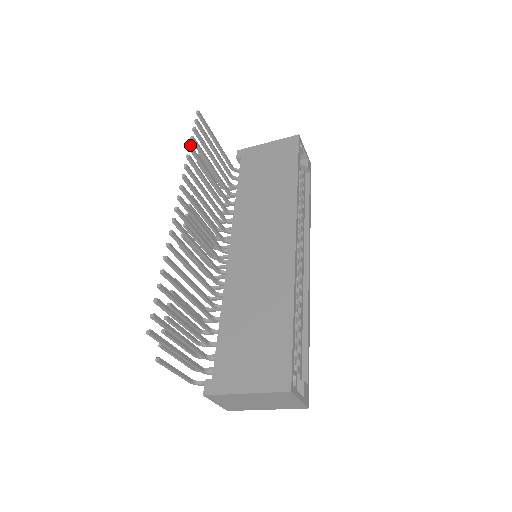
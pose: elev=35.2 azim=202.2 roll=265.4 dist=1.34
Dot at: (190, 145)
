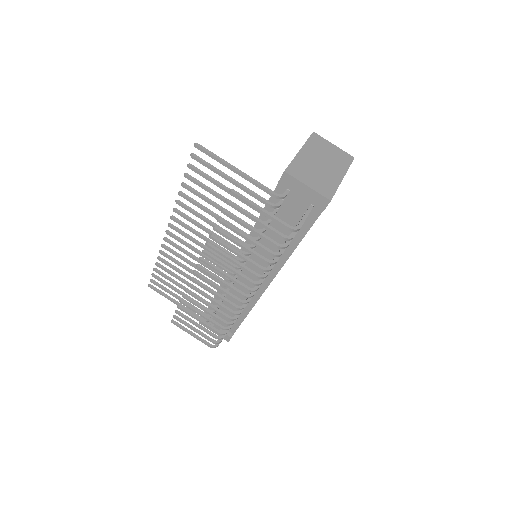
Dot at: (156, 263)
